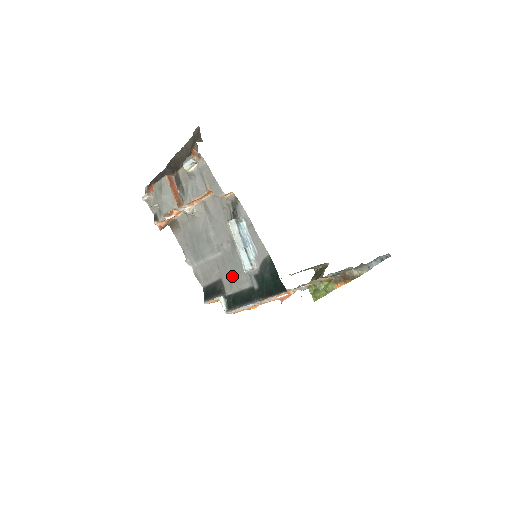
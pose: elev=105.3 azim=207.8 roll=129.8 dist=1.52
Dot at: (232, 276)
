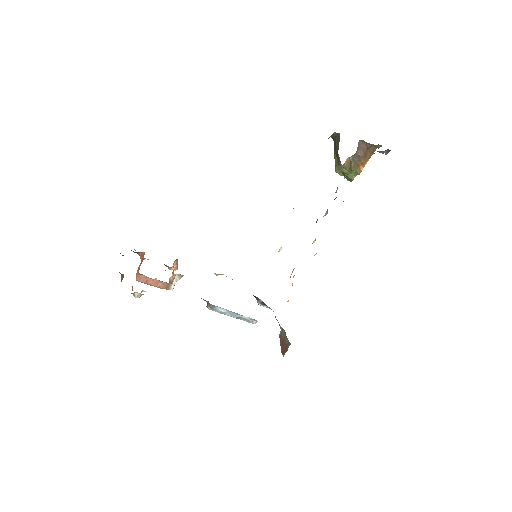
Dot at: occluded
